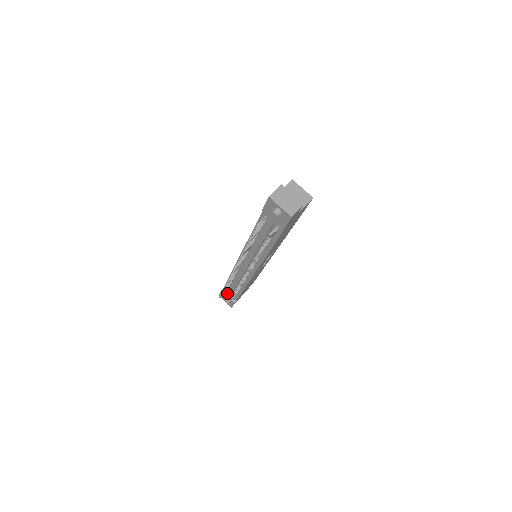
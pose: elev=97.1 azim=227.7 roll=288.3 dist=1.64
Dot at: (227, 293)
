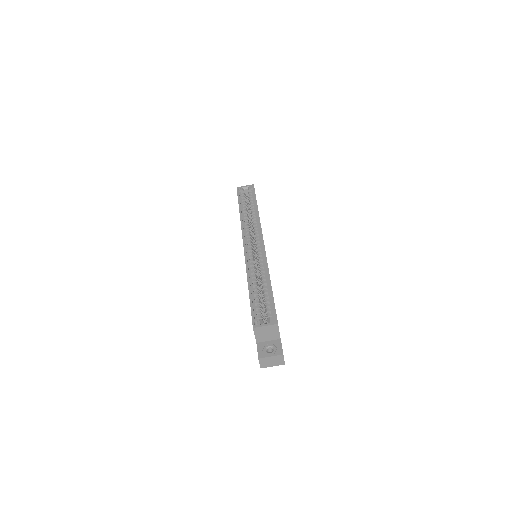
Dot at: occluded
